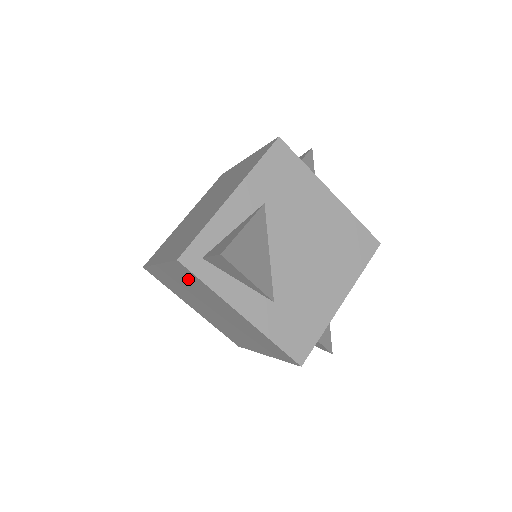
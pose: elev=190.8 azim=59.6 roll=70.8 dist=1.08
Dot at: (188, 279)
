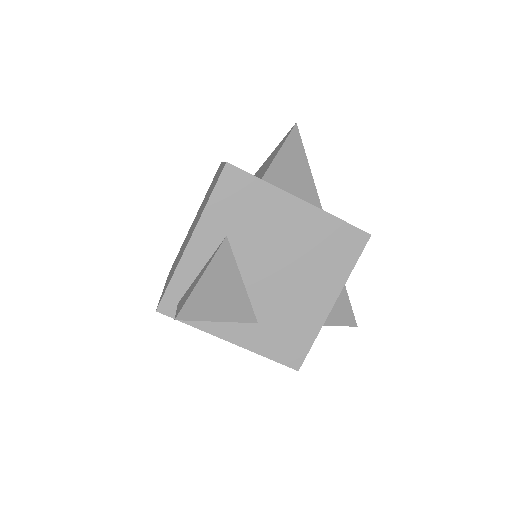
Dot at: occluded
